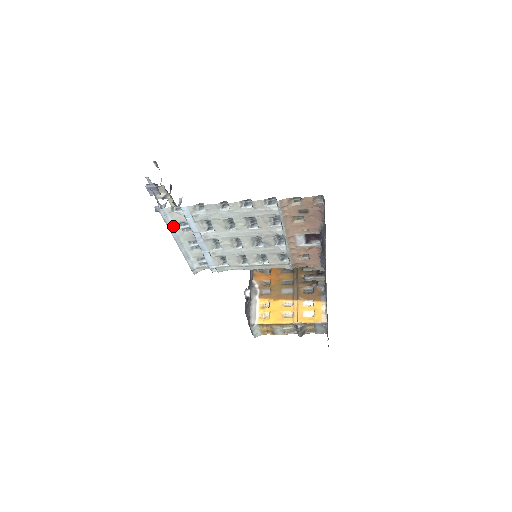
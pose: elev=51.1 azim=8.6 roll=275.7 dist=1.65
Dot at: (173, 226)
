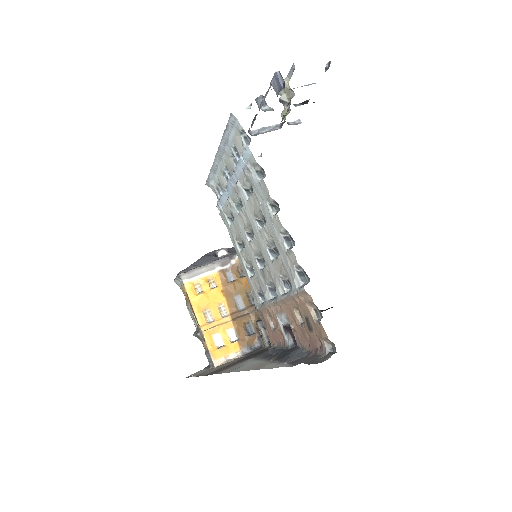
Dot at: (229, 140)
